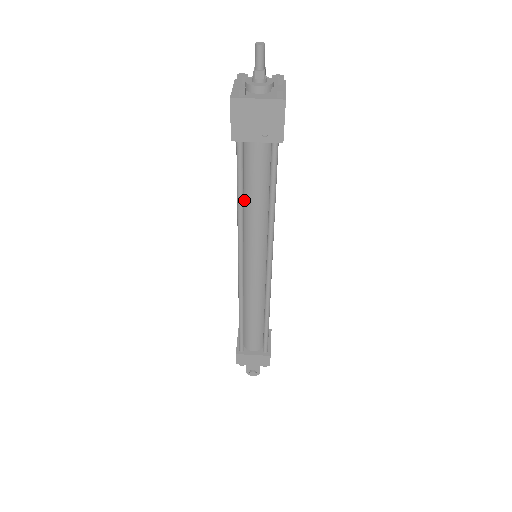
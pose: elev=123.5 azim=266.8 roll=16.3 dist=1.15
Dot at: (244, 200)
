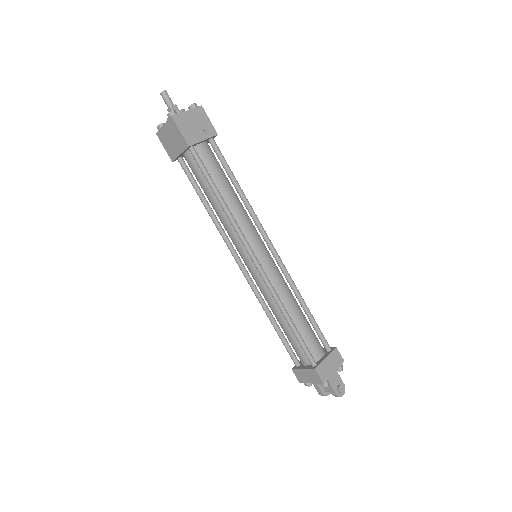
Dot at: (220, 199)
